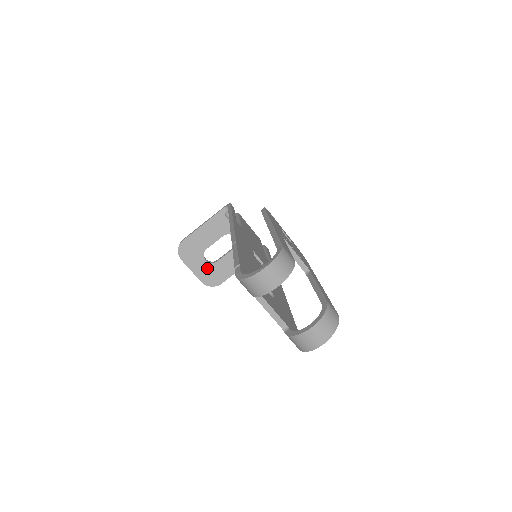
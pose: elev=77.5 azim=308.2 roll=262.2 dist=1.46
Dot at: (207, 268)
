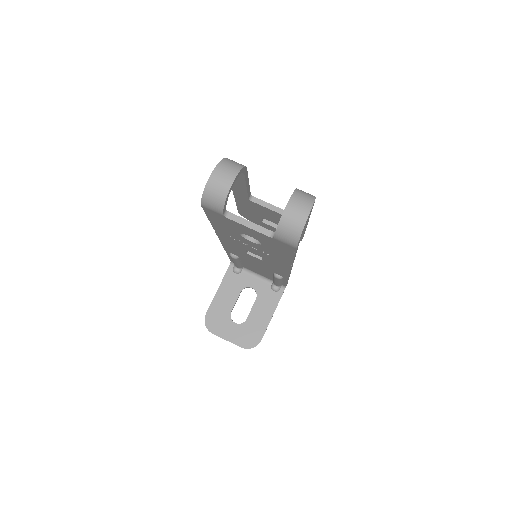
Dot at: (240, 330)
